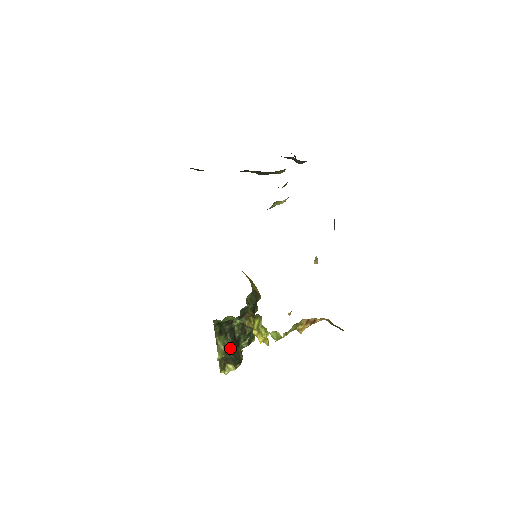
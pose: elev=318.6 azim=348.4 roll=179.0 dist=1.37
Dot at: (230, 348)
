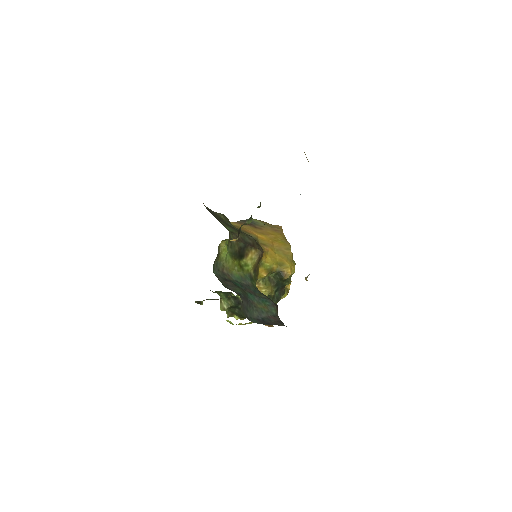
Dot at: (235, 307)
